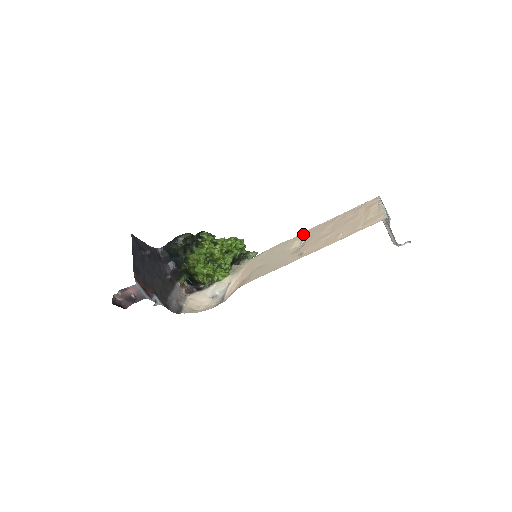
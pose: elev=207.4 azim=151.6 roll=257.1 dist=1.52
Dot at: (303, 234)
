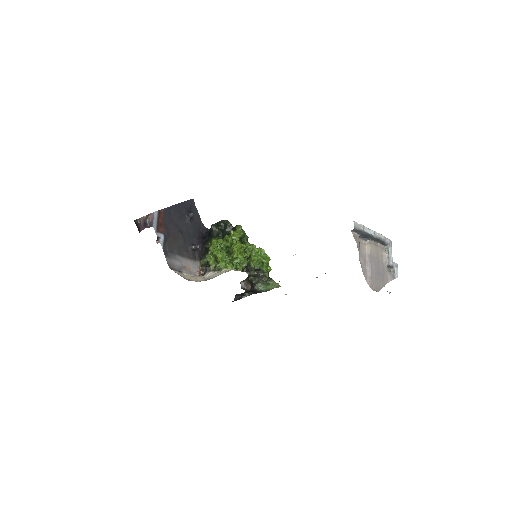
Dot at: occluded
